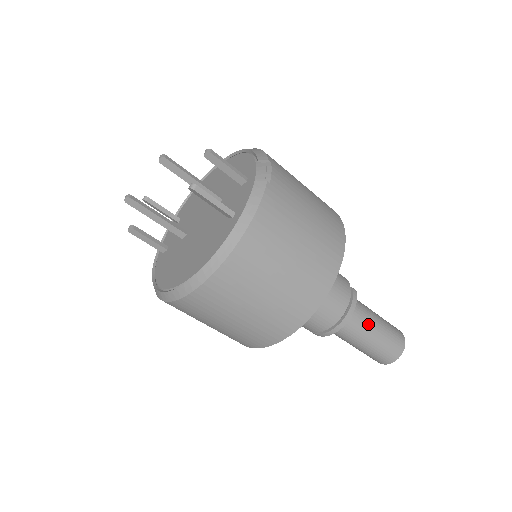
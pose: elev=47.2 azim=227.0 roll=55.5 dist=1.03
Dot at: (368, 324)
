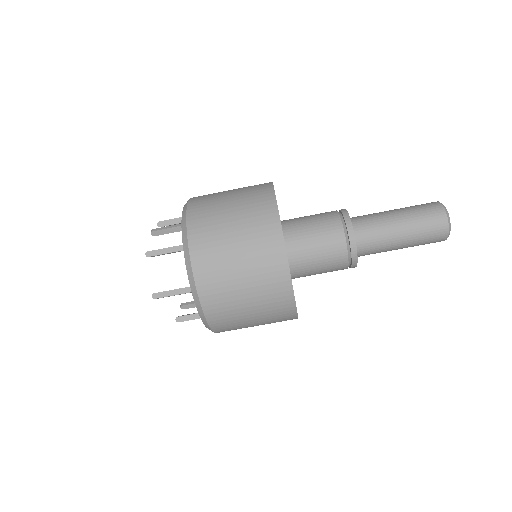
Dot at: (381, 215)
